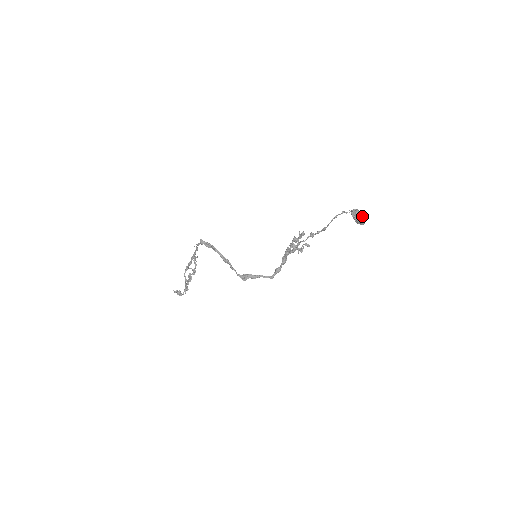
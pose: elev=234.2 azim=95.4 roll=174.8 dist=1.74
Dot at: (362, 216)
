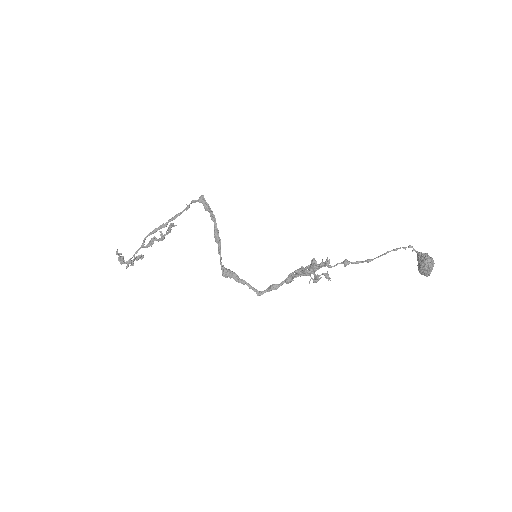
Dot at: (433, 262)
